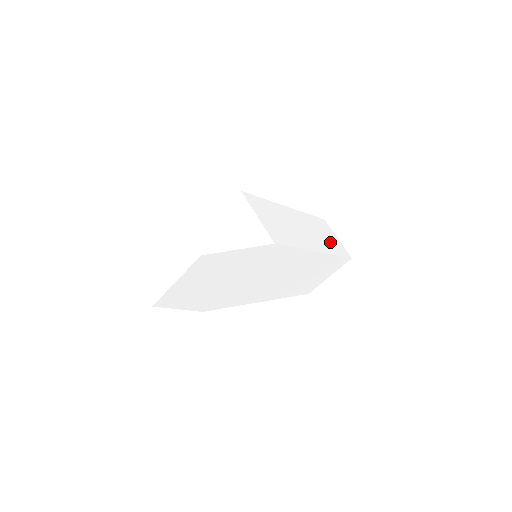
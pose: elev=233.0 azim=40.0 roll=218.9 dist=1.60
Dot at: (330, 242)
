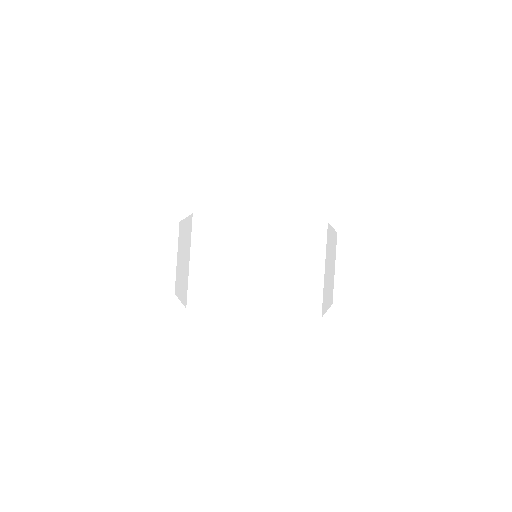
Dot at: occluded
